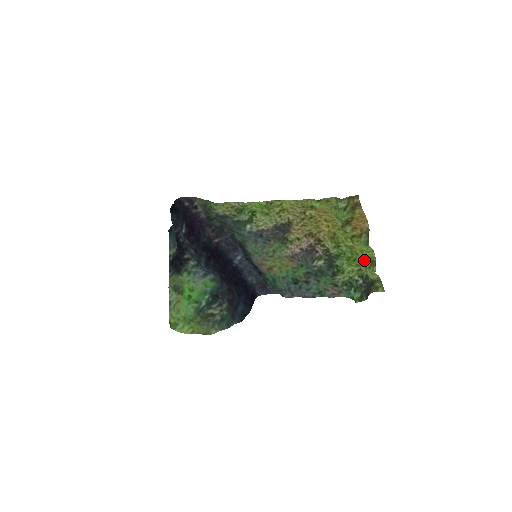
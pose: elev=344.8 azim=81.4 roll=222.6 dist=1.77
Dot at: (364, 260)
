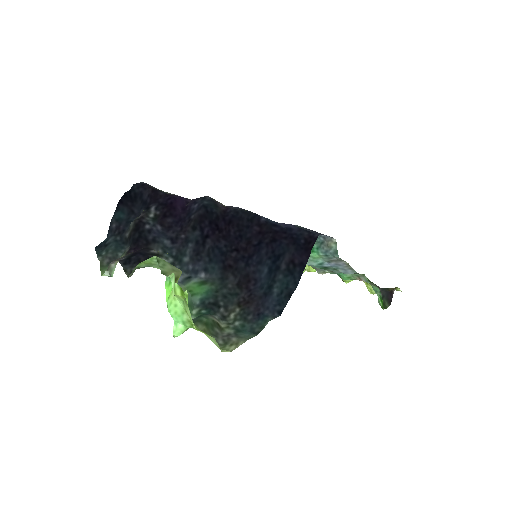
Dot at: occluded
